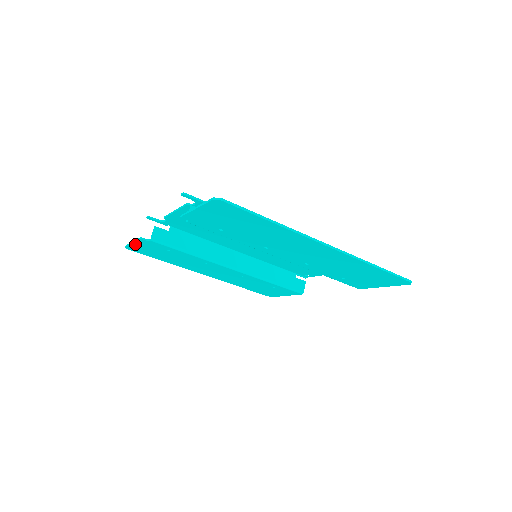
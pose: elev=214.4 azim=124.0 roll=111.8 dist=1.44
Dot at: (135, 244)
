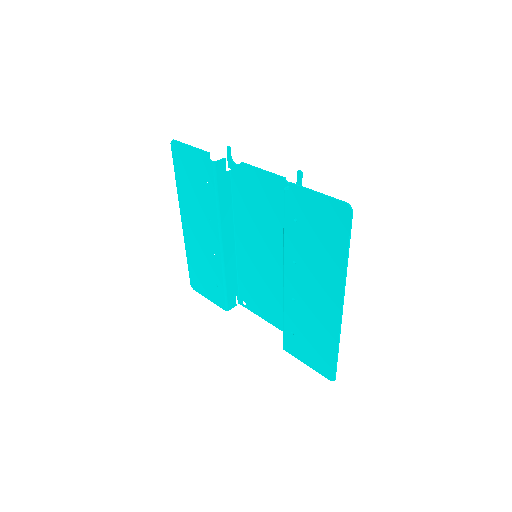
Dot at: (190, 149)
